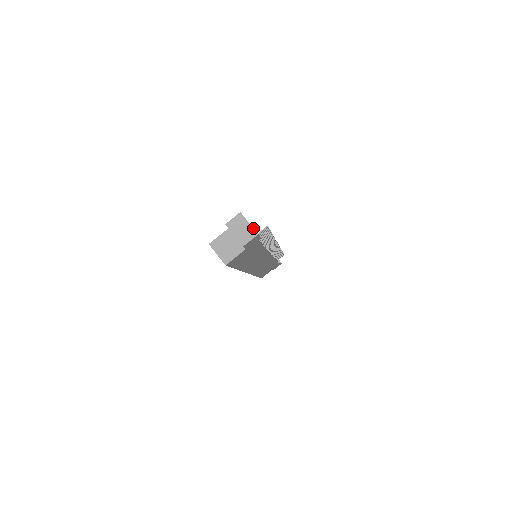
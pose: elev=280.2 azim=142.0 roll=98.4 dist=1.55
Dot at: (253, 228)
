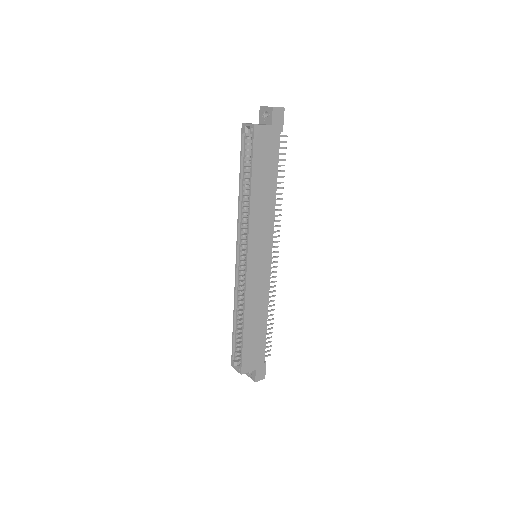
Dot at: occluded
